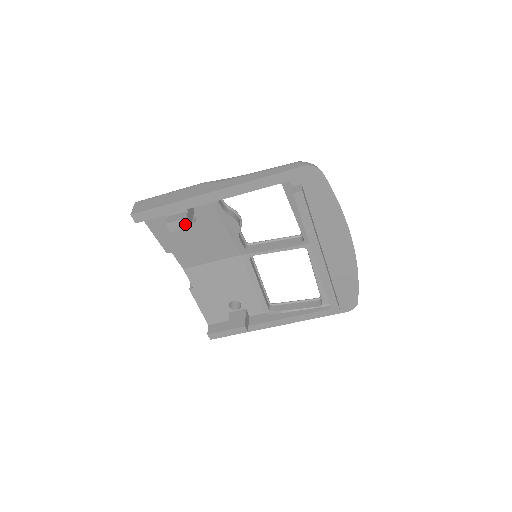
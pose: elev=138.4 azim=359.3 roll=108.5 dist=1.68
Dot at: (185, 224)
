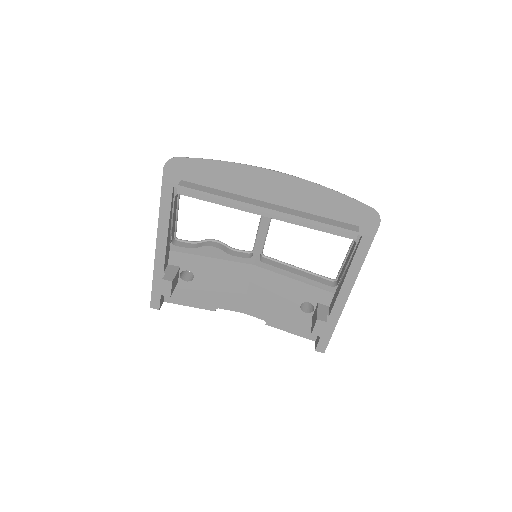
Dot at: (168, 283)
